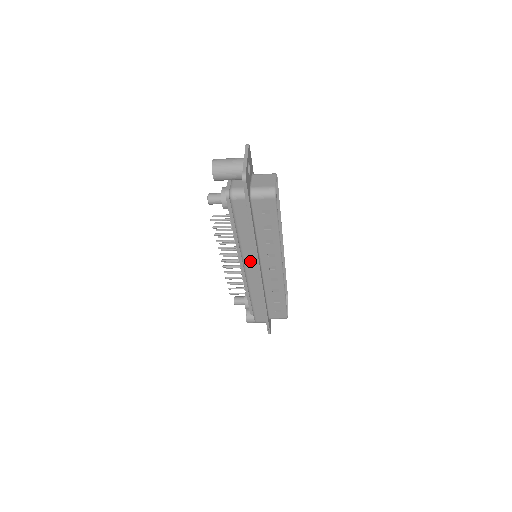
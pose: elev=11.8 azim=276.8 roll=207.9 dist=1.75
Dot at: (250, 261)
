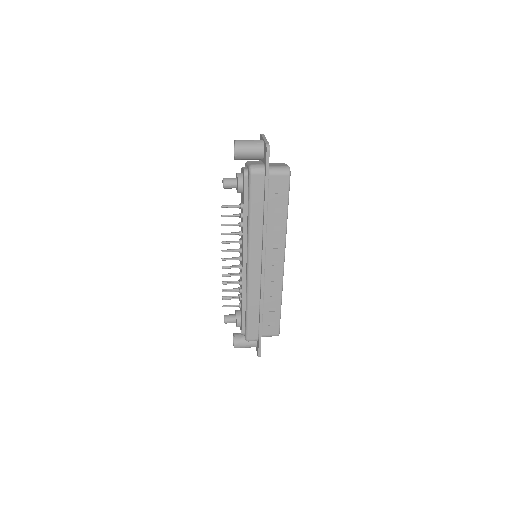
Dot at: (256, 252)
